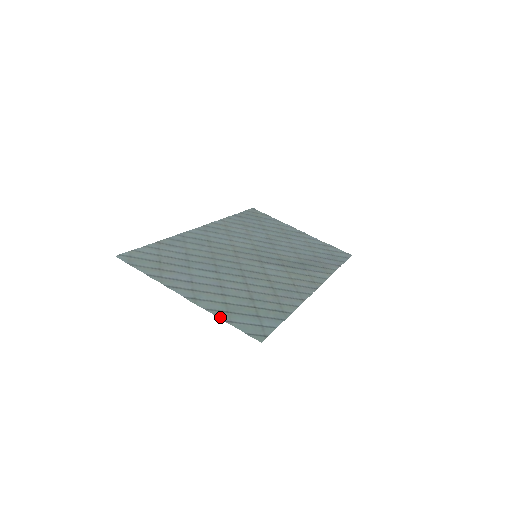
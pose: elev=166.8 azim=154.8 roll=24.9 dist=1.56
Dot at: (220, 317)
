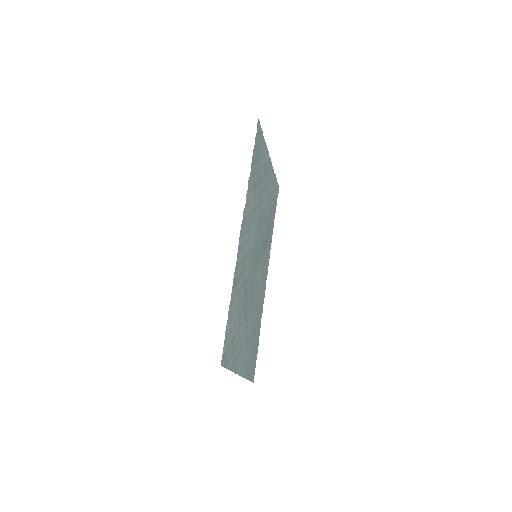
Dot at: (247, 378)
